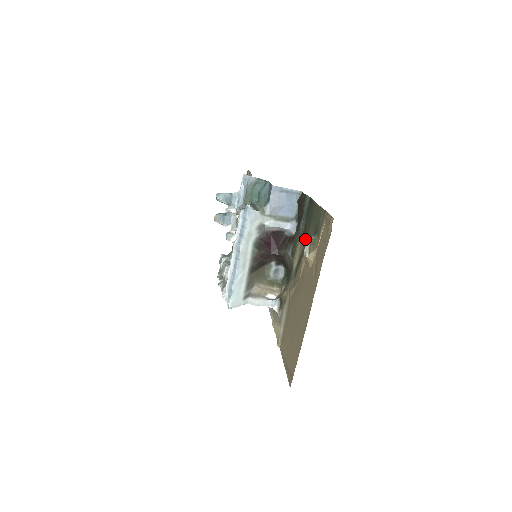
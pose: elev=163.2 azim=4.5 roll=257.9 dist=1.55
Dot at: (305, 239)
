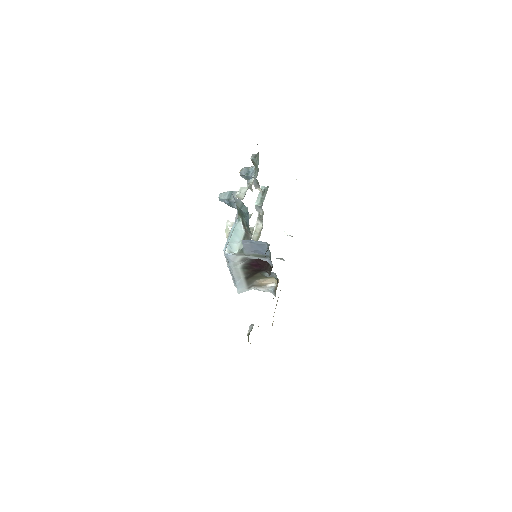
Dot at: occluded
